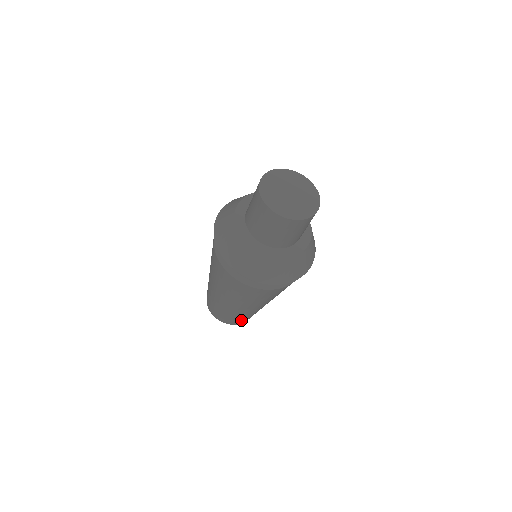
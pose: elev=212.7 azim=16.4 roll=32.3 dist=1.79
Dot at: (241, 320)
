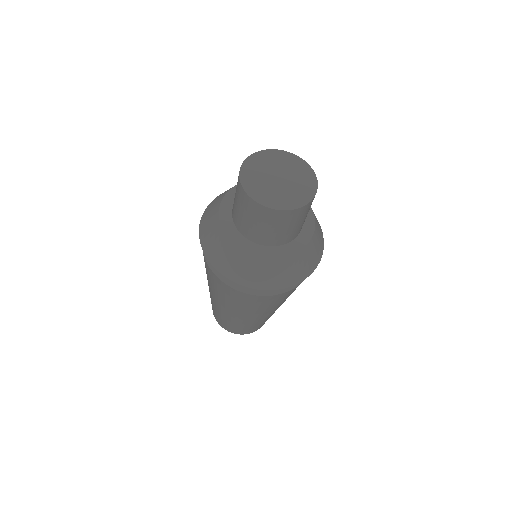
Dot at: (239, 329)
